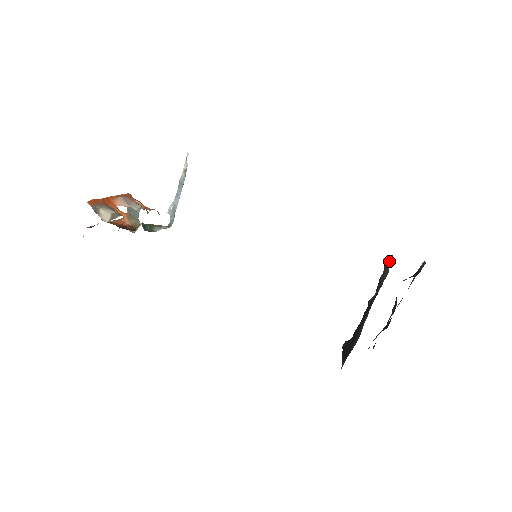
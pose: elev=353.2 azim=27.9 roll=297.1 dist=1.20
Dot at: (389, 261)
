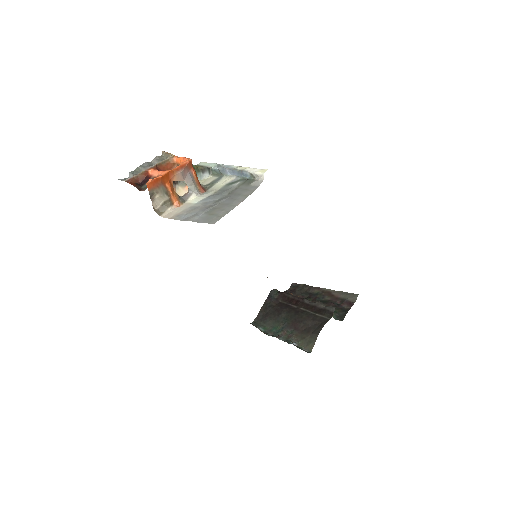
Dot at: (330, 310)
